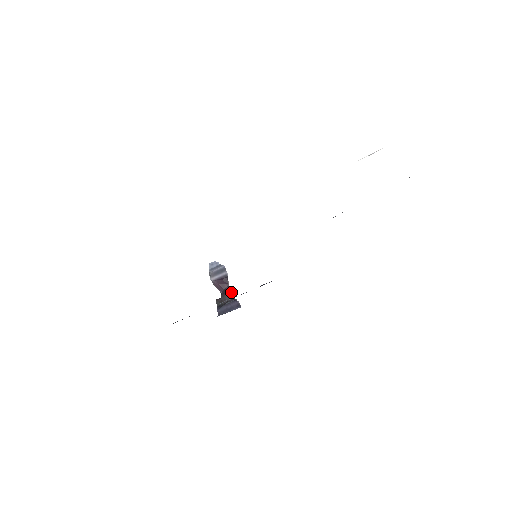
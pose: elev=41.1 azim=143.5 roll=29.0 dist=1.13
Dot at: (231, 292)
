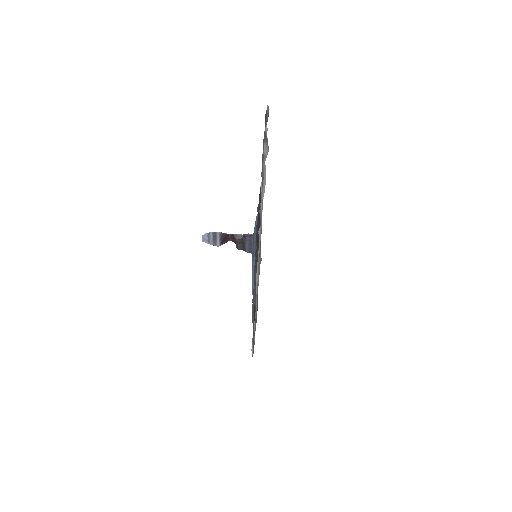
Dot at: (236, 235)
